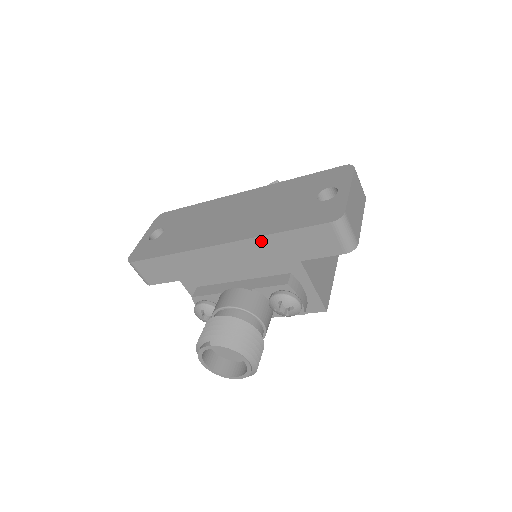
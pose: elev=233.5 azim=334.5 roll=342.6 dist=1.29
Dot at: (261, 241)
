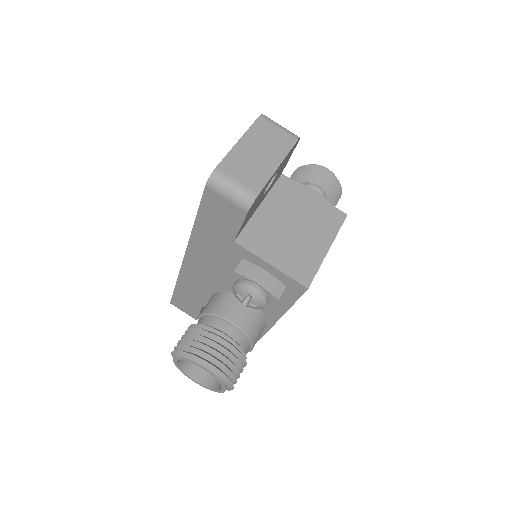
Dot at: (196, 237)
